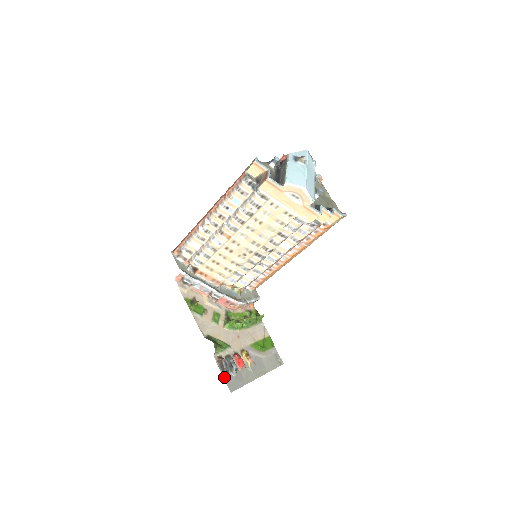
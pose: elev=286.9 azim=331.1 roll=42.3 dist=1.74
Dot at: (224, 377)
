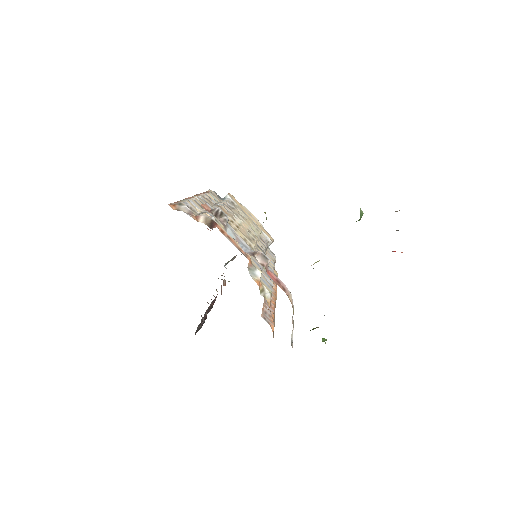
Dot at: occluded
